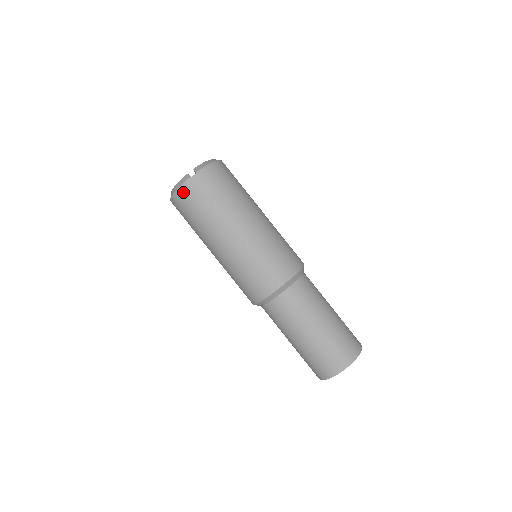
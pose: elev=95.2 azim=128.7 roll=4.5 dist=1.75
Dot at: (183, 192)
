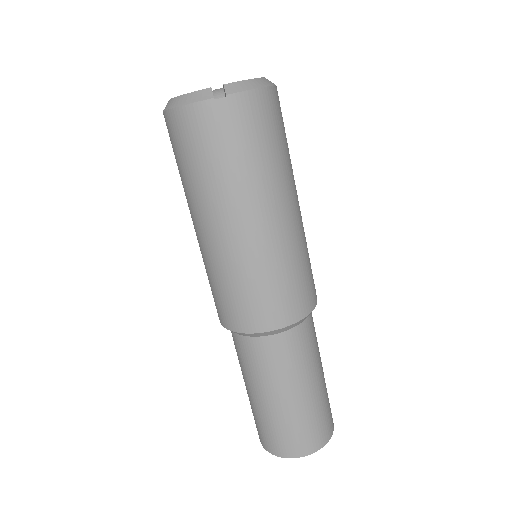
Dot at: (189, 117)
